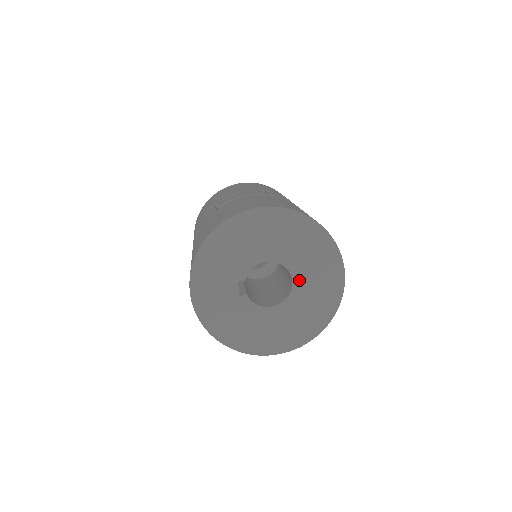
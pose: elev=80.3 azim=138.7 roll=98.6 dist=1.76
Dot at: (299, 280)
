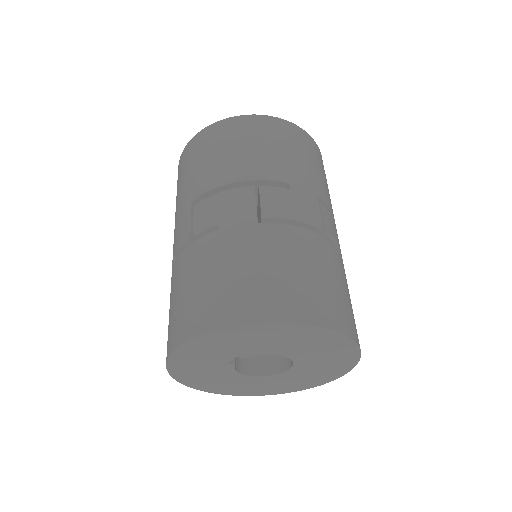
Dot at: (295, 371)
